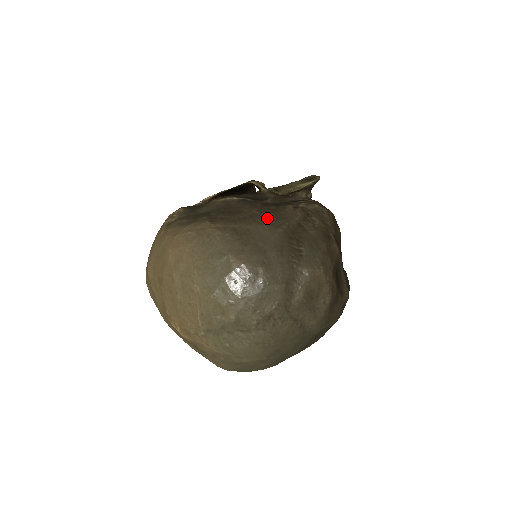
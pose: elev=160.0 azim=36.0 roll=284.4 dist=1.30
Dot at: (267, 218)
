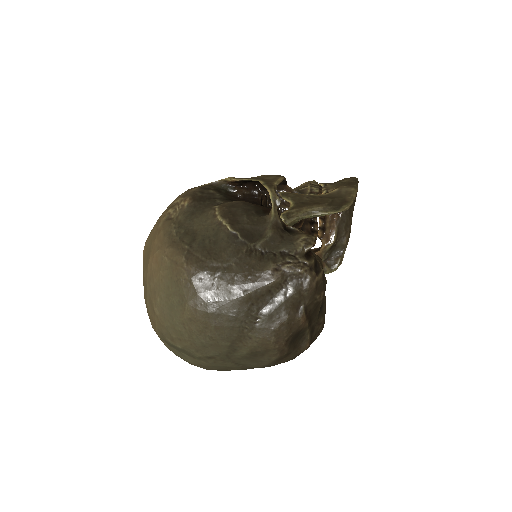
Dot at: (238, 276)
